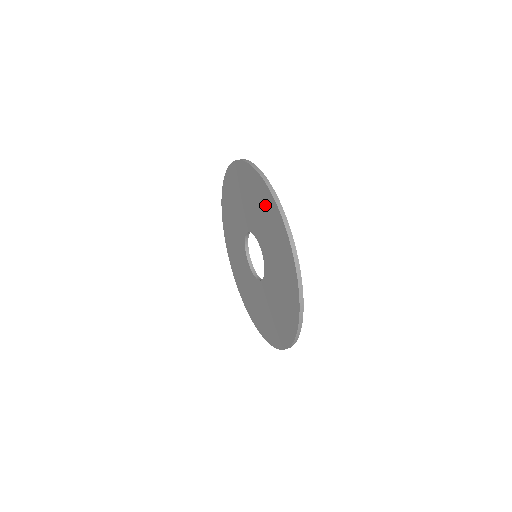
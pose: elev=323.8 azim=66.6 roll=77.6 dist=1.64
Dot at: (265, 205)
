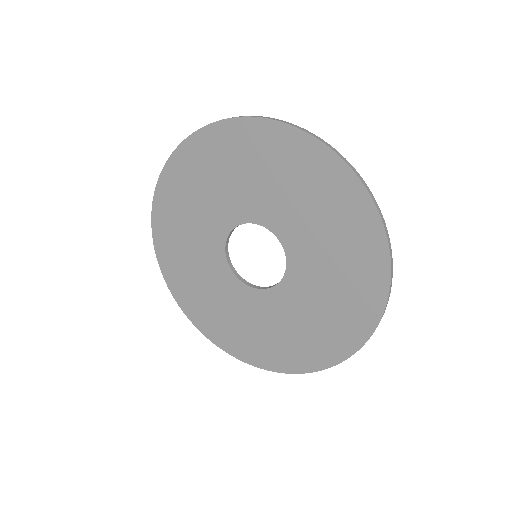
Dot at: (348, 221)
